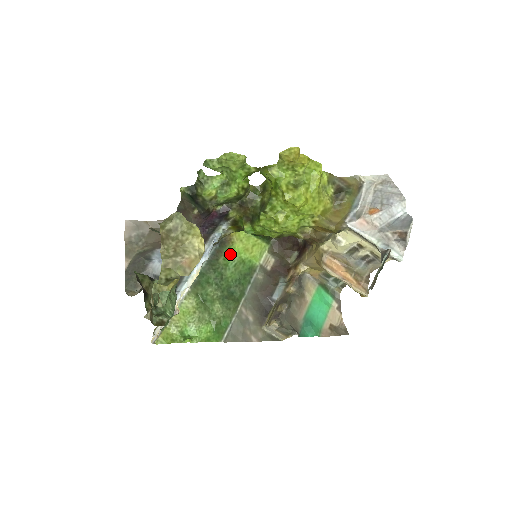
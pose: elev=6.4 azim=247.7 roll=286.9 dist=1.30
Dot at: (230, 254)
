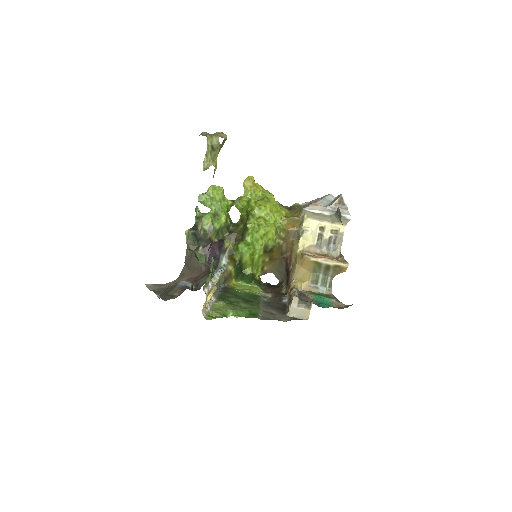
Dot at: (236, 290)
